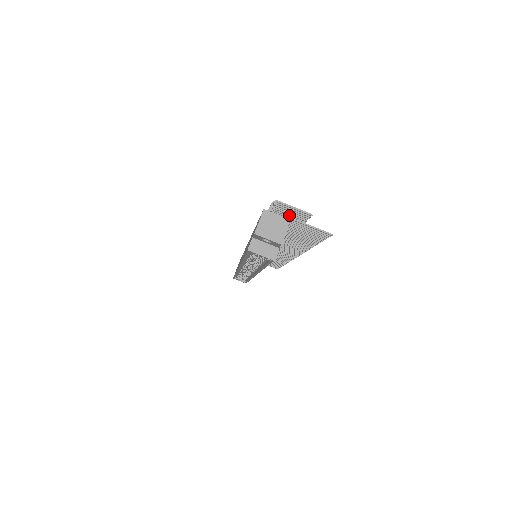
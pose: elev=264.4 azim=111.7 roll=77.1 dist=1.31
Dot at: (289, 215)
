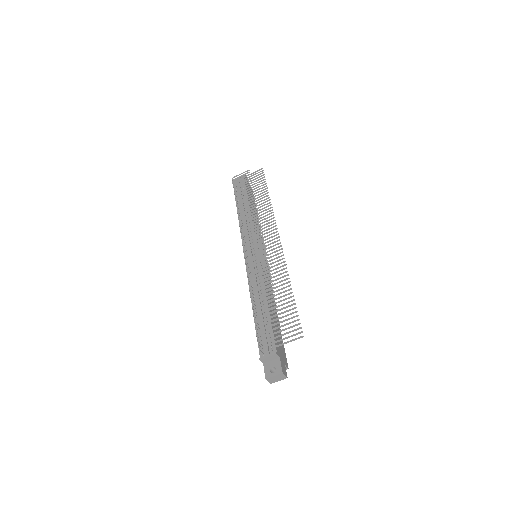
Dot at: occluded
